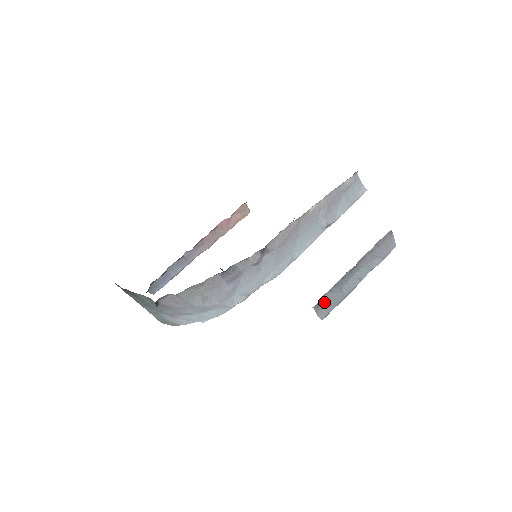
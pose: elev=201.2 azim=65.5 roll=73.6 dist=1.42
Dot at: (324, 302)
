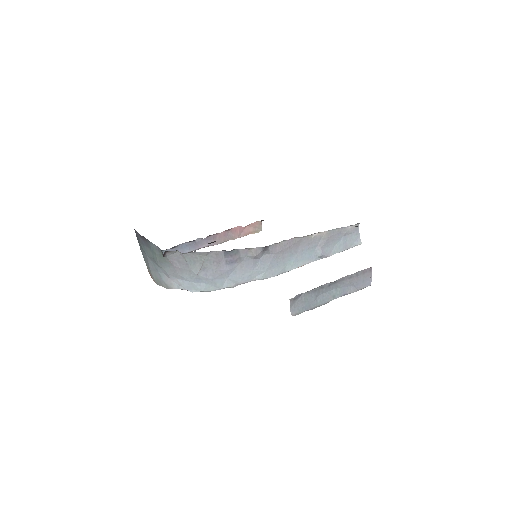
Dot at: (300, 300)
